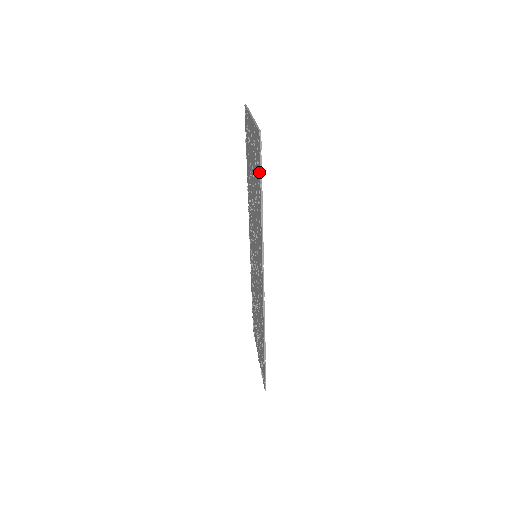
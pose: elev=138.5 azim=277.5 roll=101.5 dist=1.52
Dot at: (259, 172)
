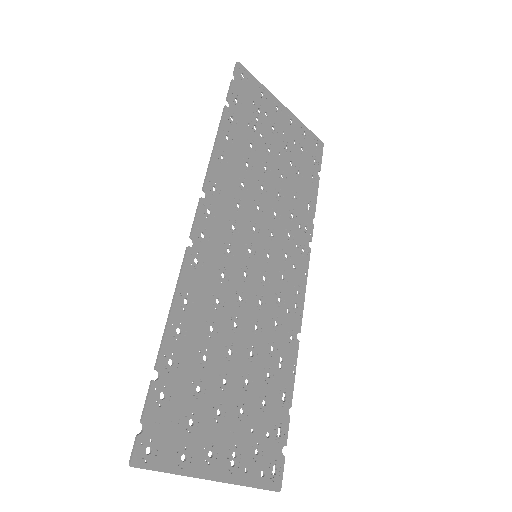
Dot at: (232, 98)
